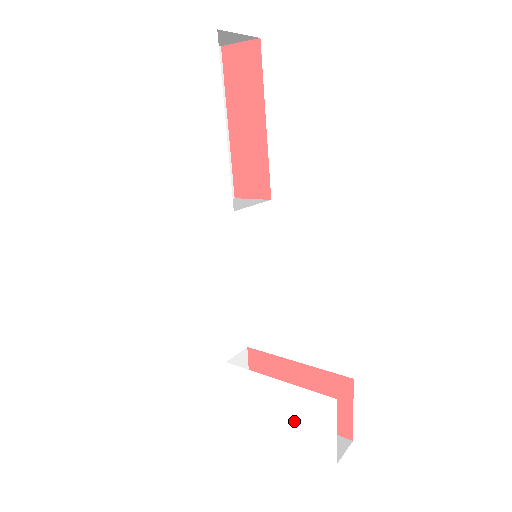
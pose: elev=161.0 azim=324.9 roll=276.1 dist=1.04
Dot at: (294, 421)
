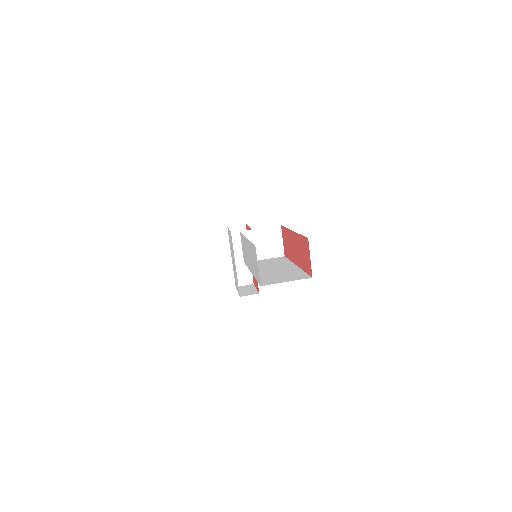
Dot at: (234, 269)
